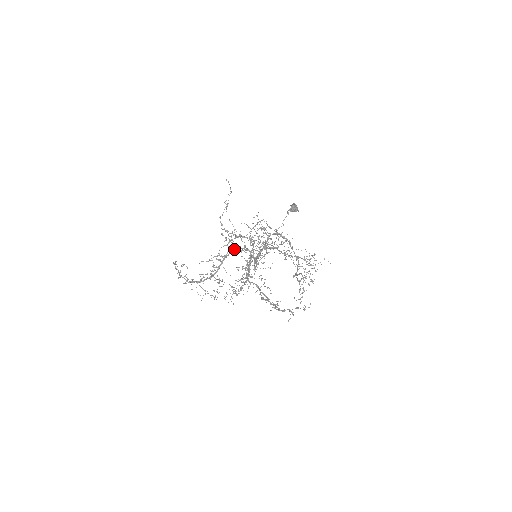
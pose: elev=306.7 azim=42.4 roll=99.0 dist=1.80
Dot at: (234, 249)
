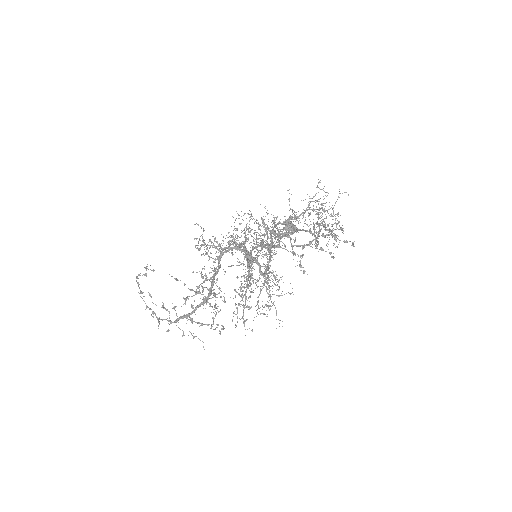
Dot at: (220, 251)
